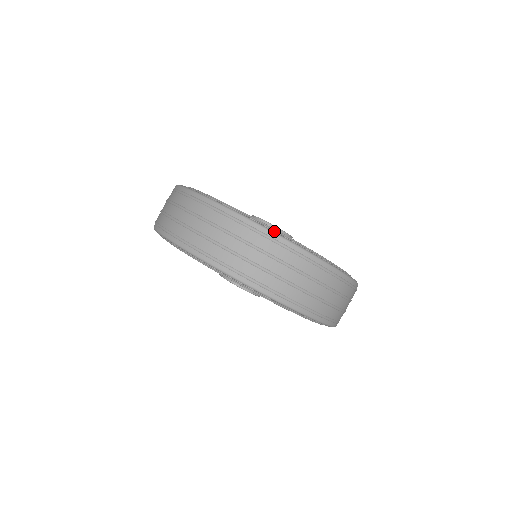
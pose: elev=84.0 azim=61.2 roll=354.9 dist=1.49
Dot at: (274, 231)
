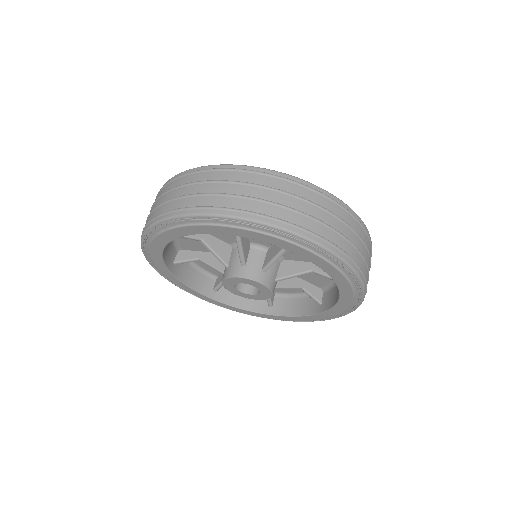
Dot at: (326, 191)
